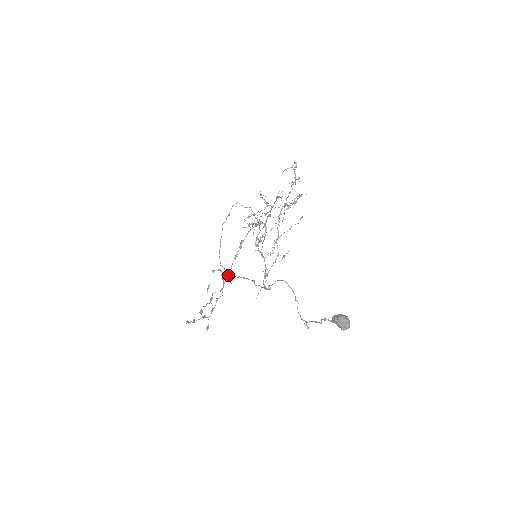
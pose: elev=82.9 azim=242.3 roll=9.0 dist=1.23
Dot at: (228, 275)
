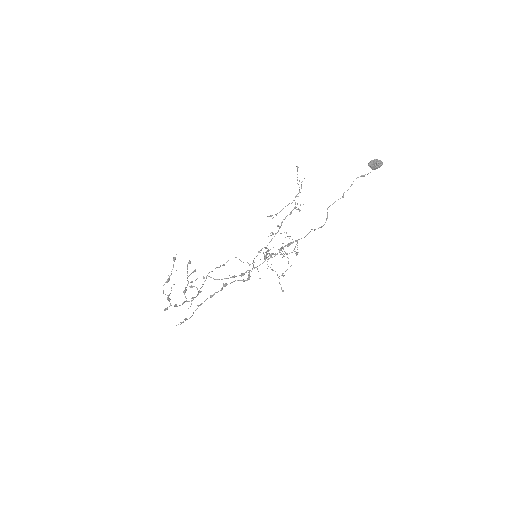
Dot at: occluded
